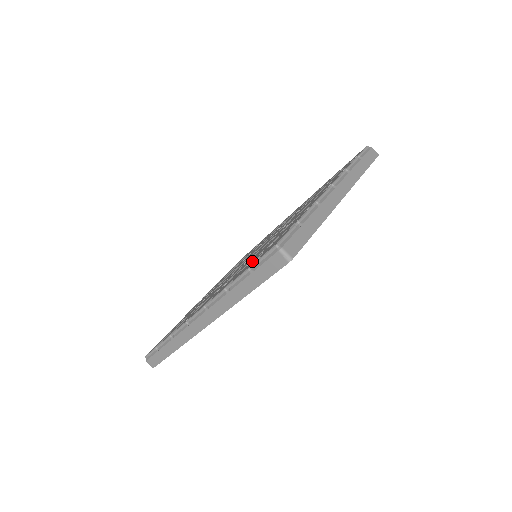
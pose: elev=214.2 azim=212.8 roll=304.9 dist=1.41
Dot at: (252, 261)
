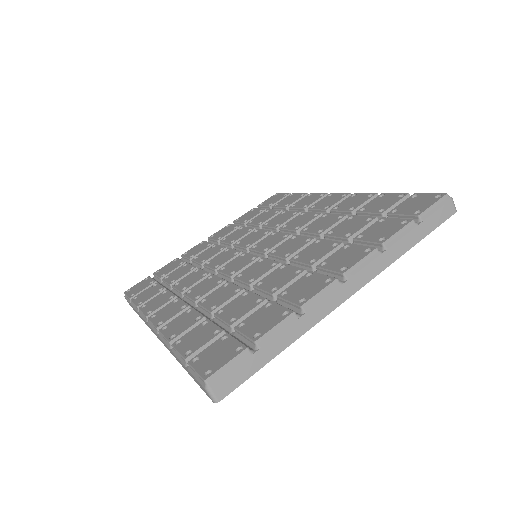
Dot at: (206, 331)
